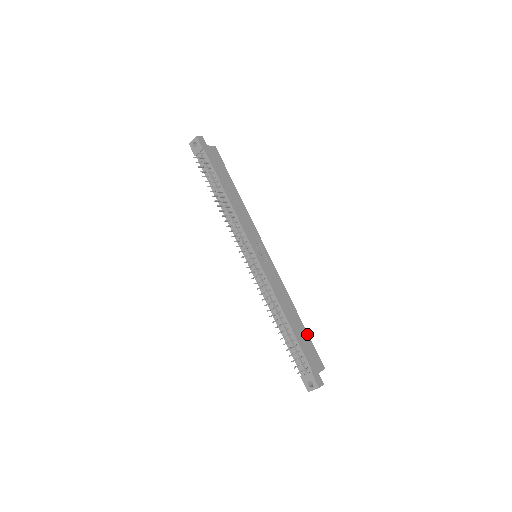
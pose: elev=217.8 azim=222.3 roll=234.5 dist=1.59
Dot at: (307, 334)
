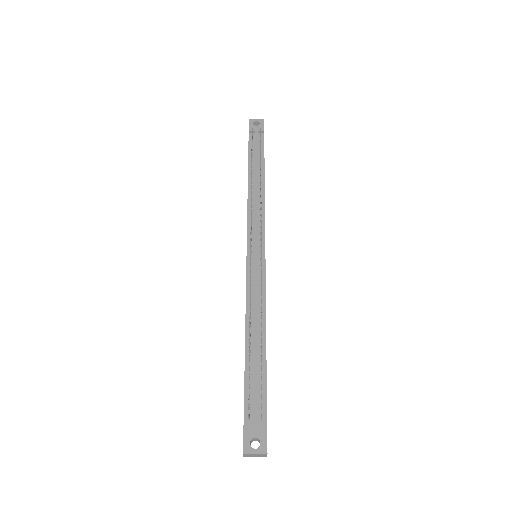
Dot at: occluded
